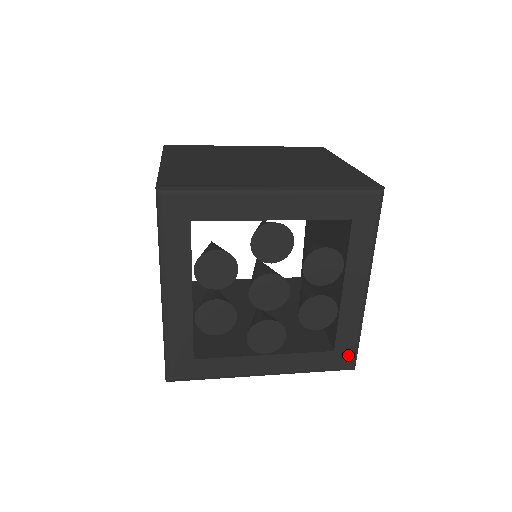
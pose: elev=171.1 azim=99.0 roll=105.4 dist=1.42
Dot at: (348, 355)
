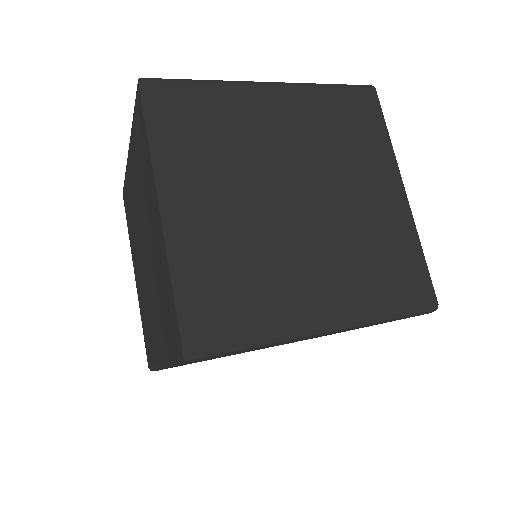
Dot at: occluded
